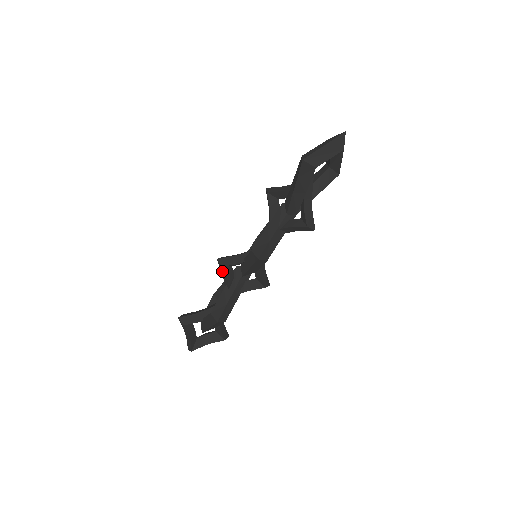
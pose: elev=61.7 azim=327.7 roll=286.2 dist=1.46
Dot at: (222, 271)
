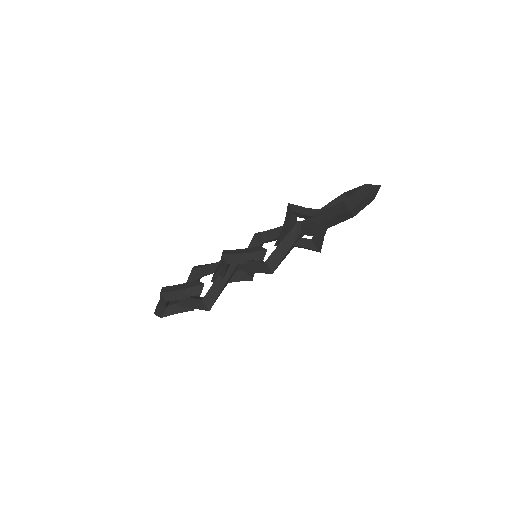
Dot at: (222, 265)
